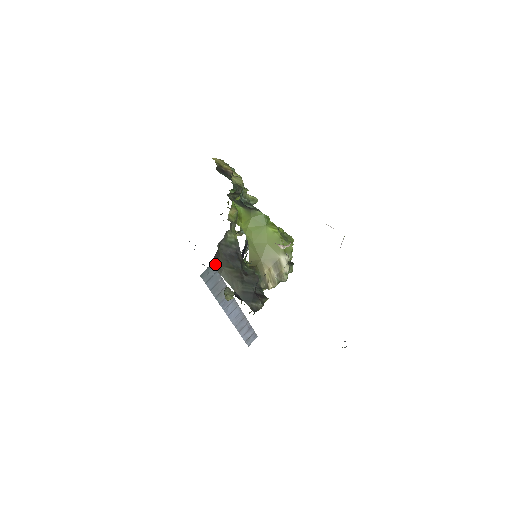
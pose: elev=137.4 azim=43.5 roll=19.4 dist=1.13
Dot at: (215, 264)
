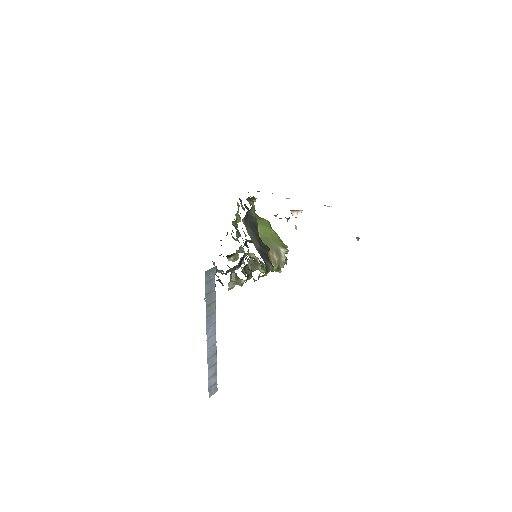
Dot at: (245, 221)
